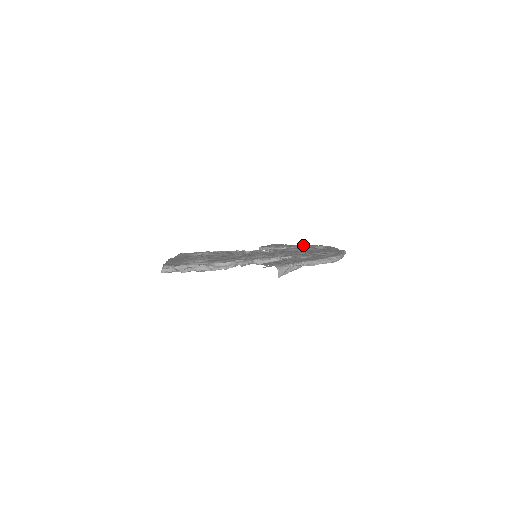
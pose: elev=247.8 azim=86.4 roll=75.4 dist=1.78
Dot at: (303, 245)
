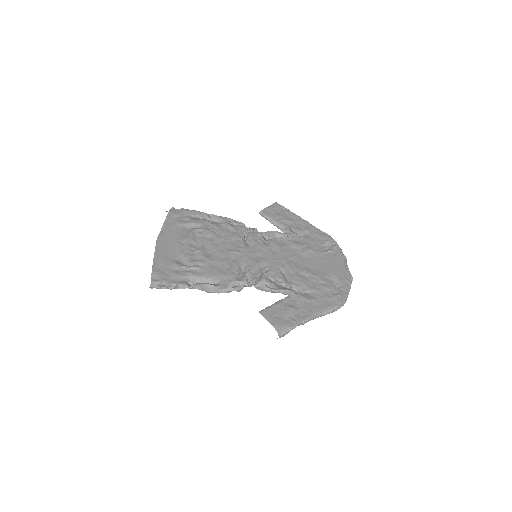
Dot at: (309, 225)
